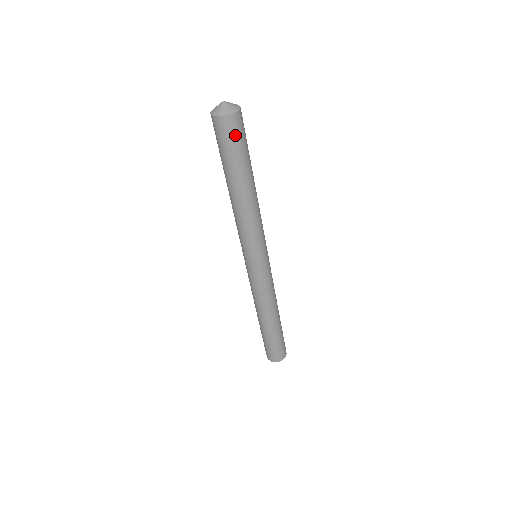
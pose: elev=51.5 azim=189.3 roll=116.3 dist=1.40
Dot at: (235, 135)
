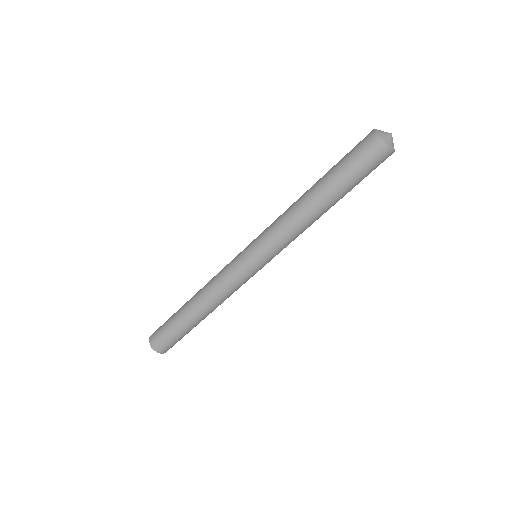
Dot at: (374, 164)
